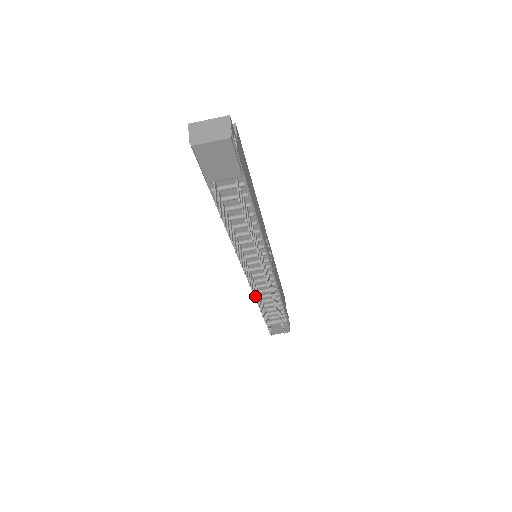
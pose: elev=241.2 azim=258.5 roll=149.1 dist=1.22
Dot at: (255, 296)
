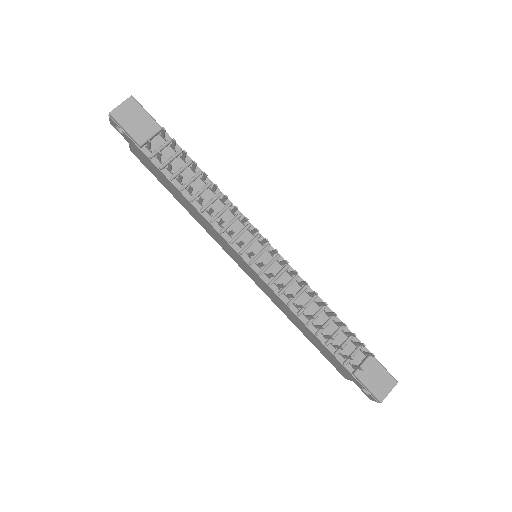
Dot at: occluded
